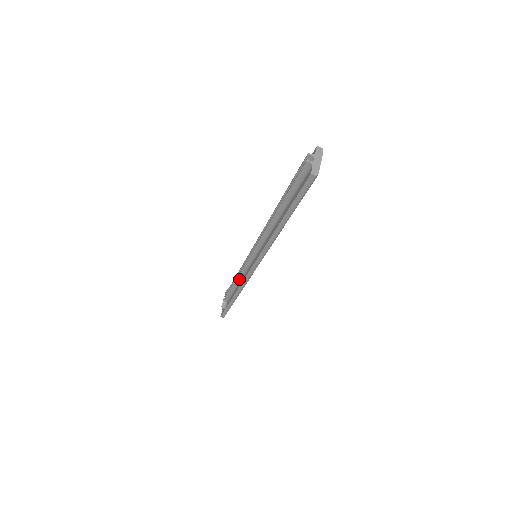
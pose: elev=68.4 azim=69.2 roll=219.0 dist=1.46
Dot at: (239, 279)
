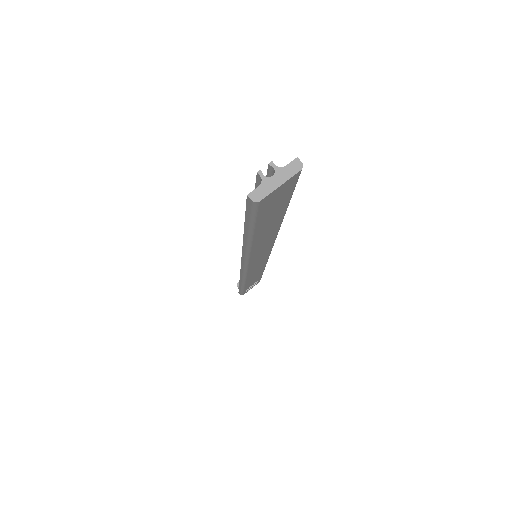
Dot at: occluded
